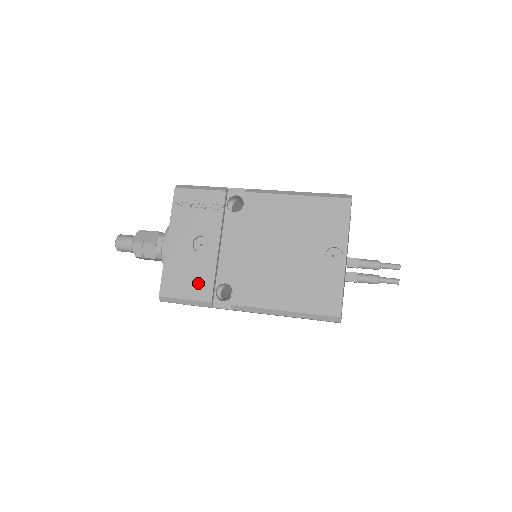
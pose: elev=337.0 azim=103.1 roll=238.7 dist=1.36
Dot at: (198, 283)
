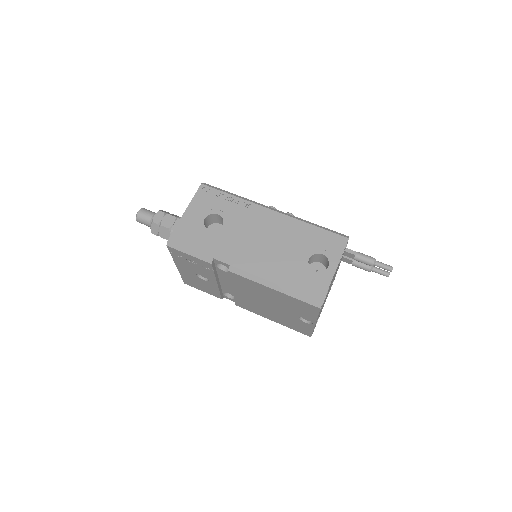
Dot at: (209, 290)
